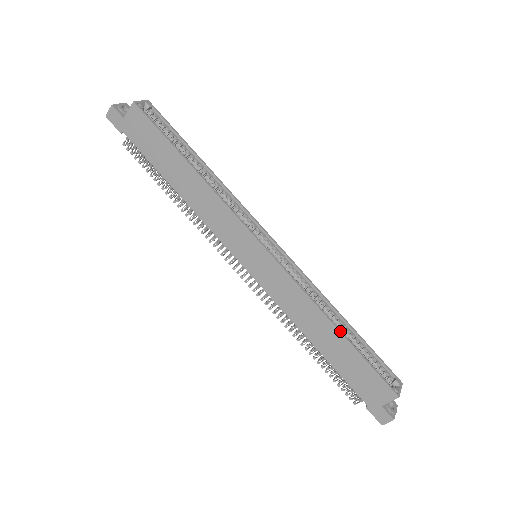
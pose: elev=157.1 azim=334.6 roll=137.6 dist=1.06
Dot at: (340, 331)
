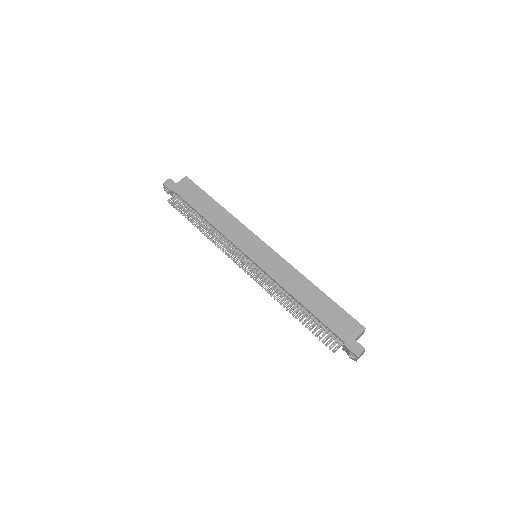
Dot at: (319, 289)
